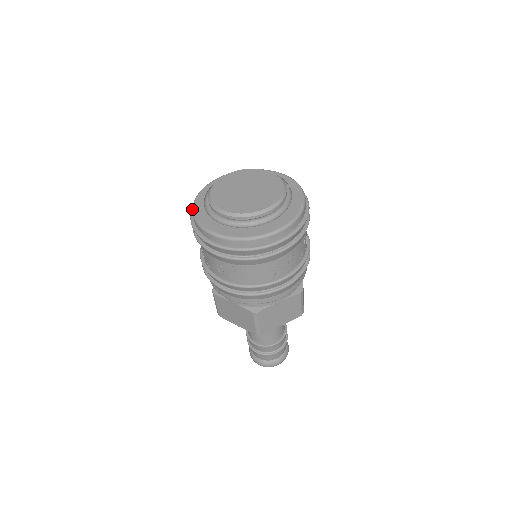
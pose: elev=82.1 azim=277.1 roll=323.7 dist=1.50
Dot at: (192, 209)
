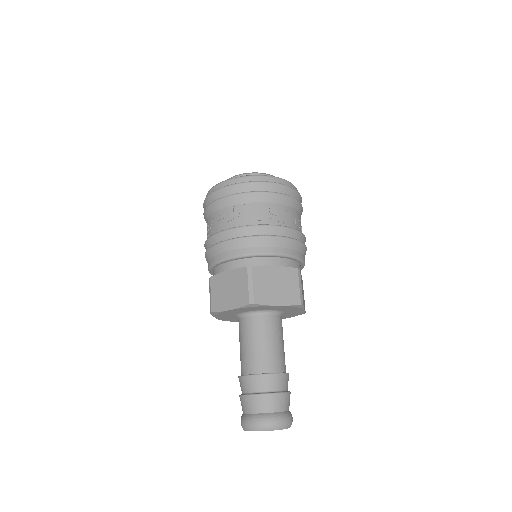
Dot at: occluded
